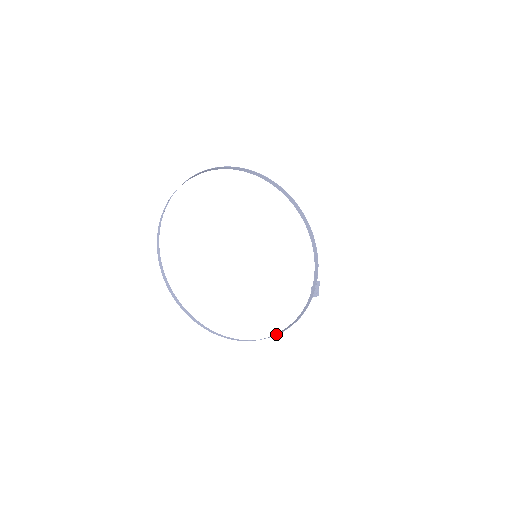
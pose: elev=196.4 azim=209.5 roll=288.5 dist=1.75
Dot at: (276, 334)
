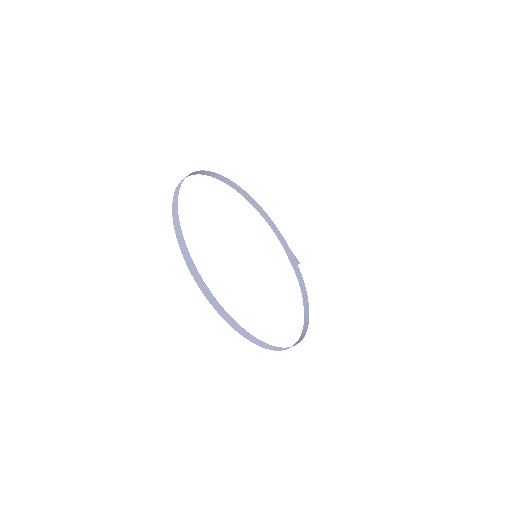
Dot at: (307, 316)
